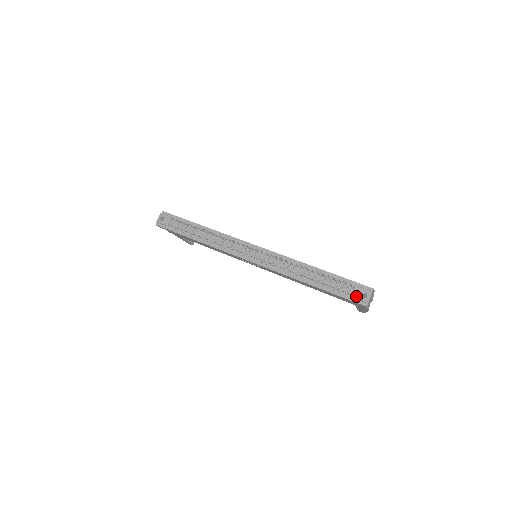
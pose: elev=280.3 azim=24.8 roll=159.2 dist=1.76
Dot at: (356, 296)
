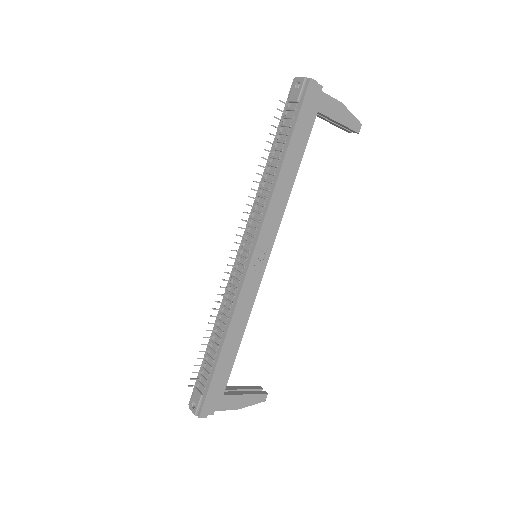
Dot at: (297, 94)
